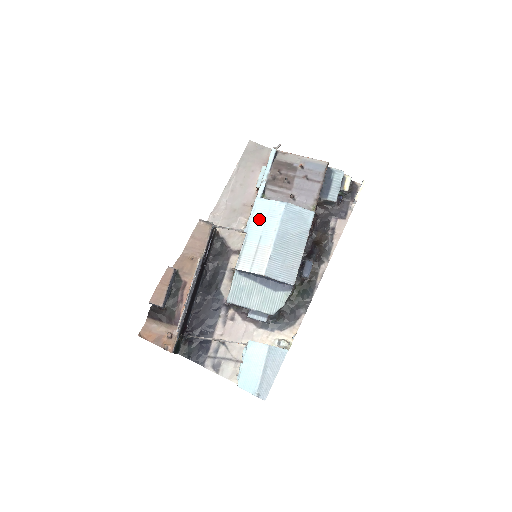
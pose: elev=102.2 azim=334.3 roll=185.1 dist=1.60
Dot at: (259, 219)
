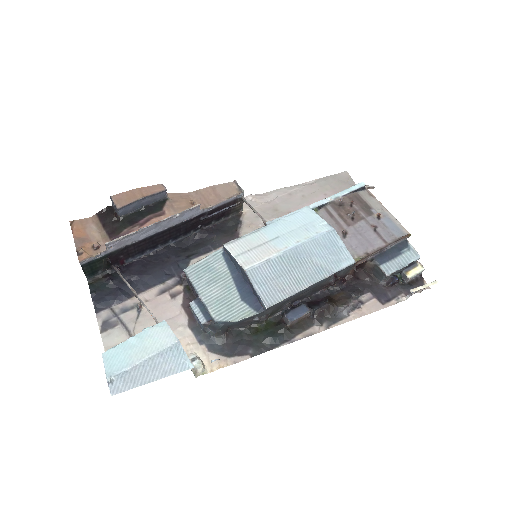
Dot at: (292, 223)
